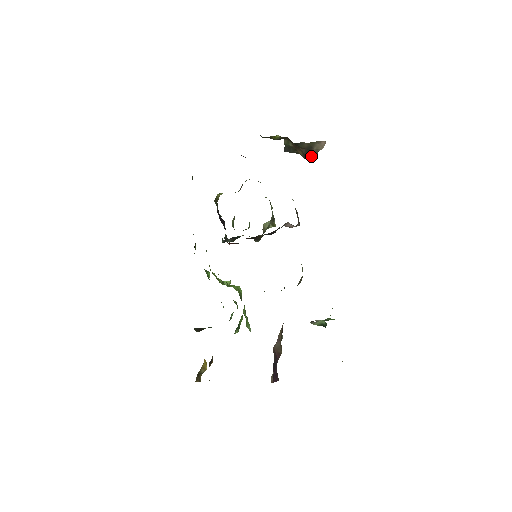
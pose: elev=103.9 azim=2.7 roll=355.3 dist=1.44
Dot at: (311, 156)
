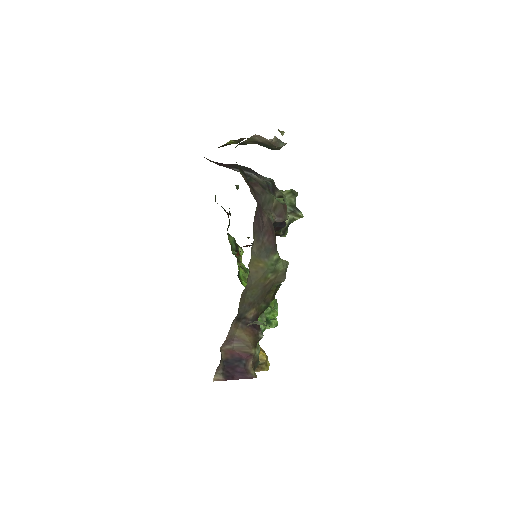
Dot at: (273, 147)
